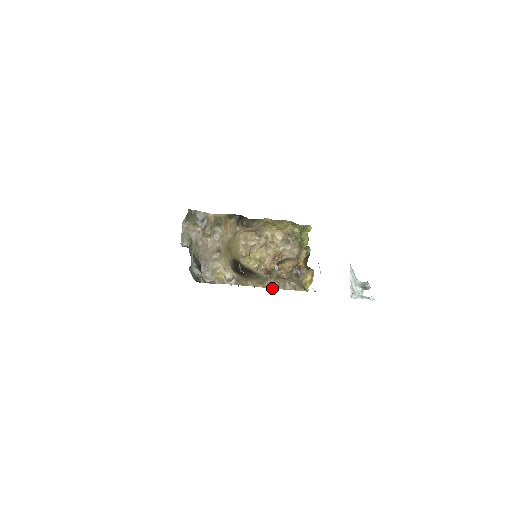
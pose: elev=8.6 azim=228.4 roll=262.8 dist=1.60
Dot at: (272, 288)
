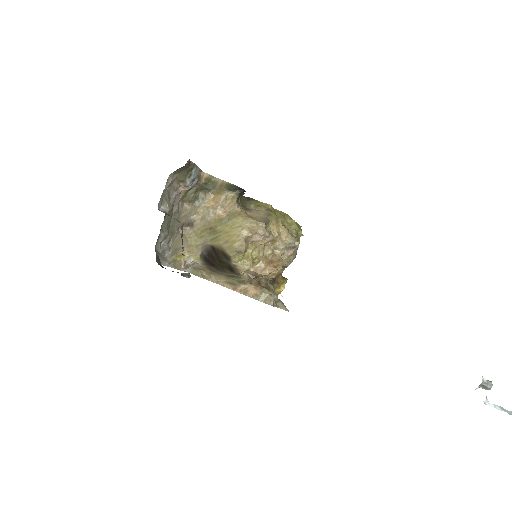
Dot at: (249, 296)
